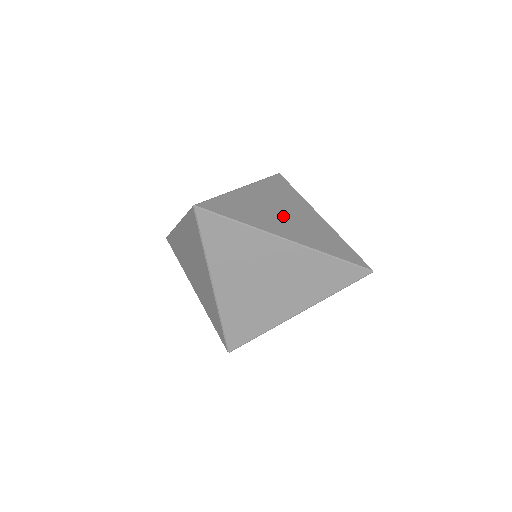
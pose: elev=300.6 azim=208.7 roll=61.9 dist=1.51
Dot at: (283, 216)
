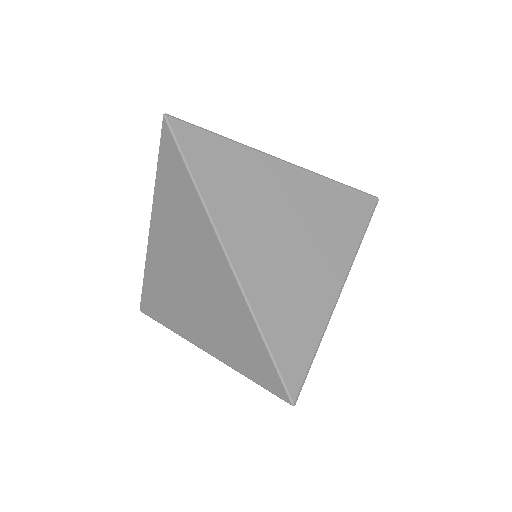
Dot at: (277, 231)
